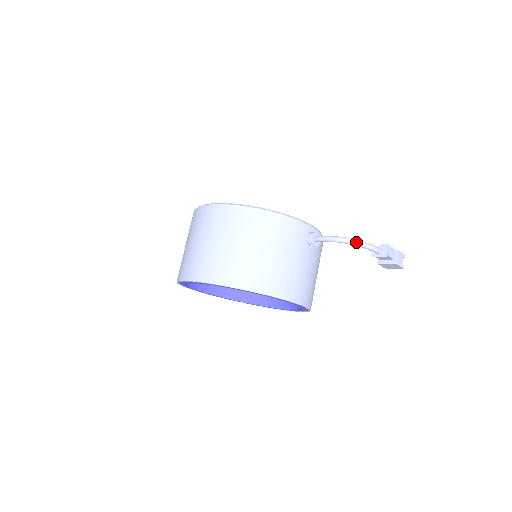
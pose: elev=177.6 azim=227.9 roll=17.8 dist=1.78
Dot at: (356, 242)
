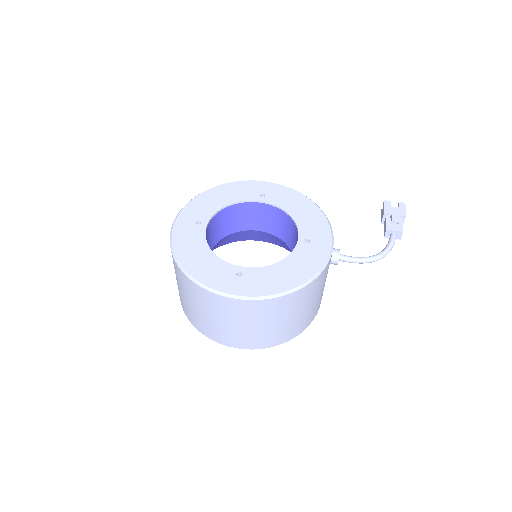
Dot at: occluded
